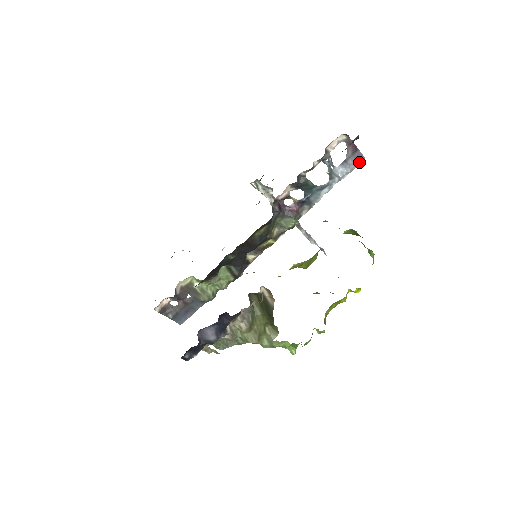
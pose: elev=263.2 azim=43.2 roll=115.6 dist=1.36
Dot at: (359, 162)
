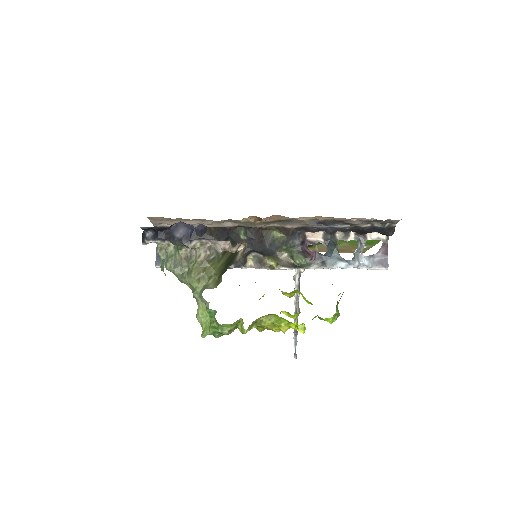
Dot at: (382, 267)
